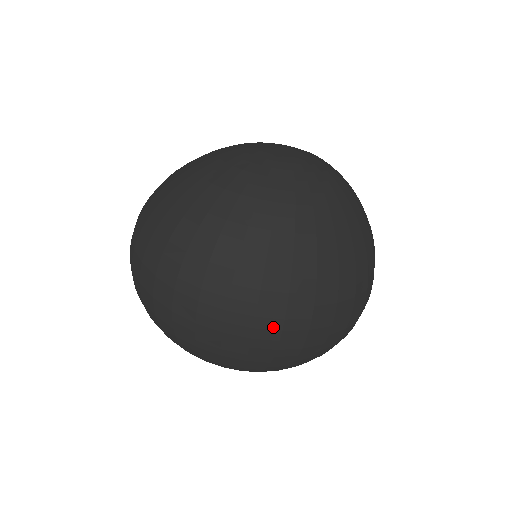
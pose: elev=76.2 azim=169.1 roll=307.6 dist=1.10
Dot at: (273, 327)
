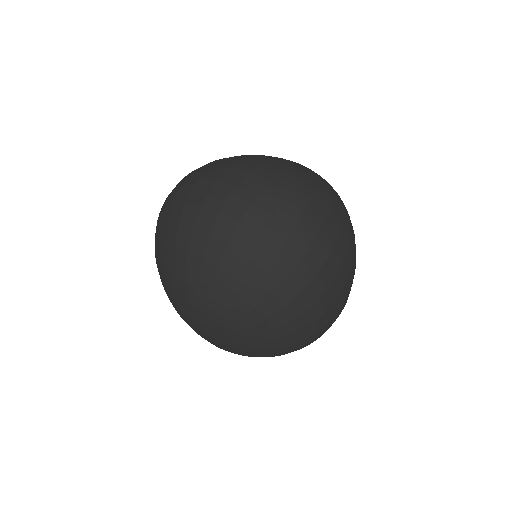
Dot at: (326, 247)
